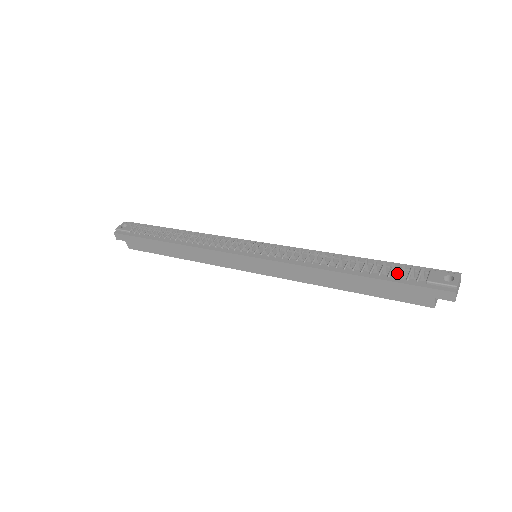
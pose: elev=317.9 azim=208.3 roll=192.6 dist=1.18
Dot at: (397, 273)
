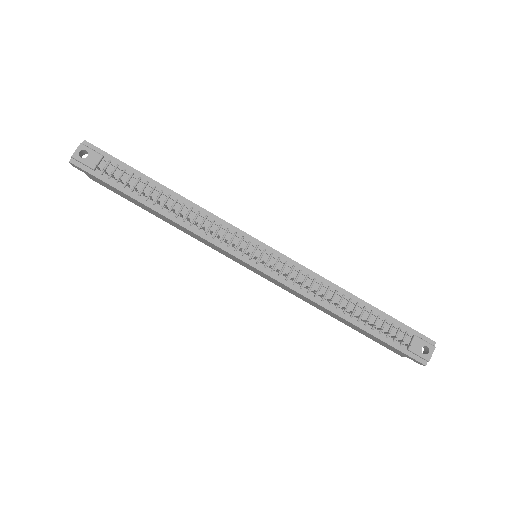
Dot at: (387, 330)
